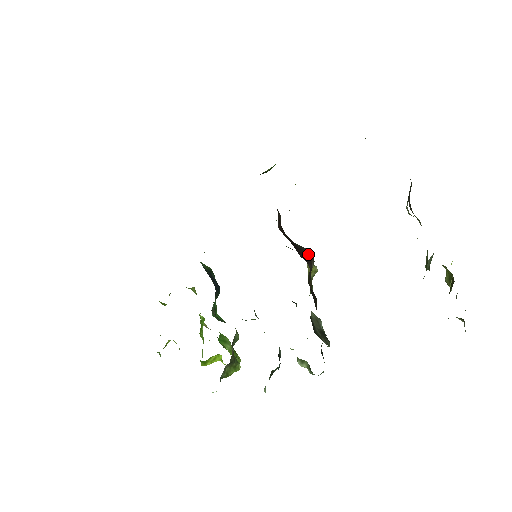
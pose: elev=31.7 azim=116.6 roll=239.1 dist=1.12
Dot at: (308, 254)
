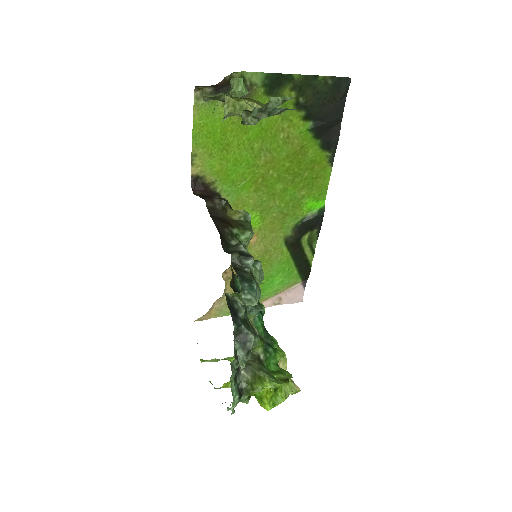
Dot at: (217, 198)
